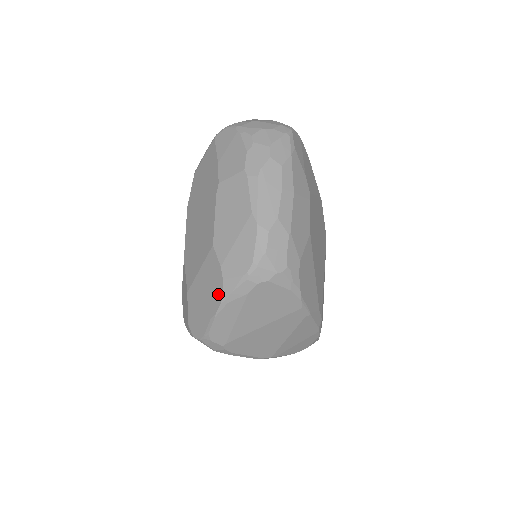
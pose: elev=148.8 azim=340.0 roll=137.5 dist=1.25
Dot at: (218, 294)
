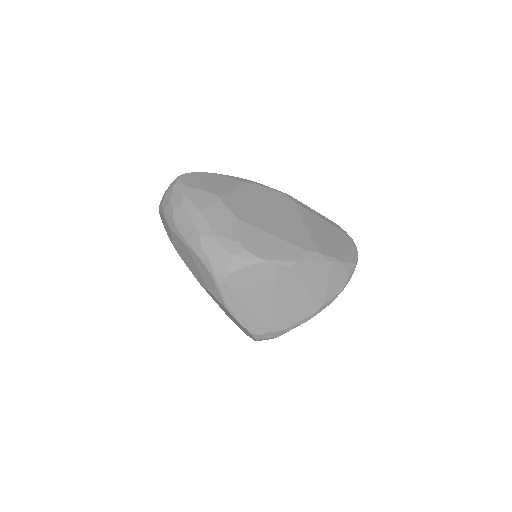
Dot at: occluded
